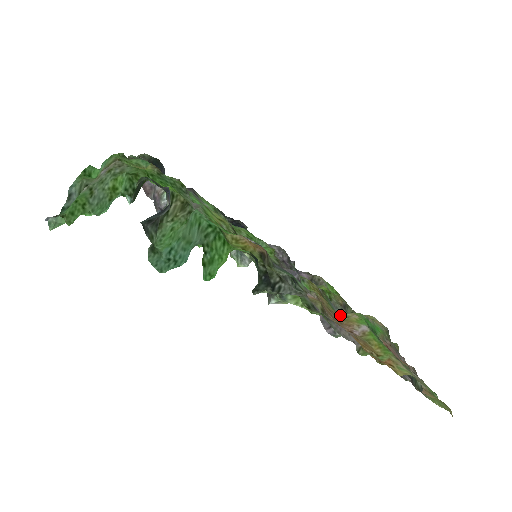
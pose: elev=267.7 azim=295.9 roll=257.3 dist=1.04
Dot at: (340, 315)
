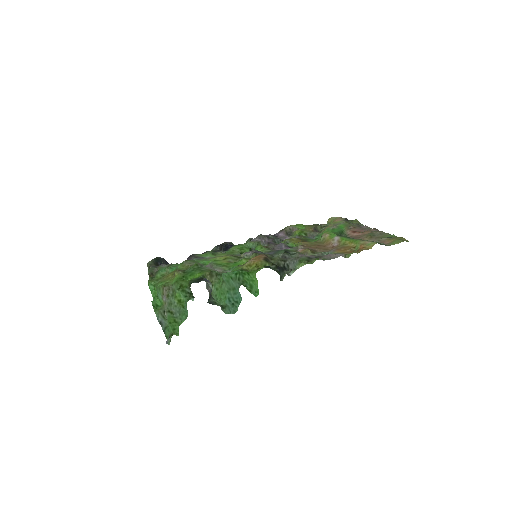
Dot at: (320, 242)
